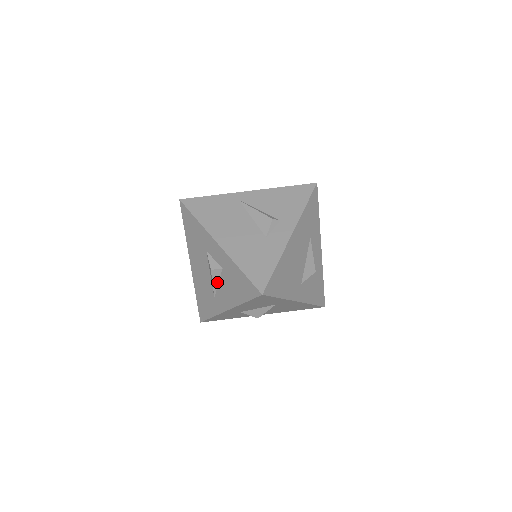
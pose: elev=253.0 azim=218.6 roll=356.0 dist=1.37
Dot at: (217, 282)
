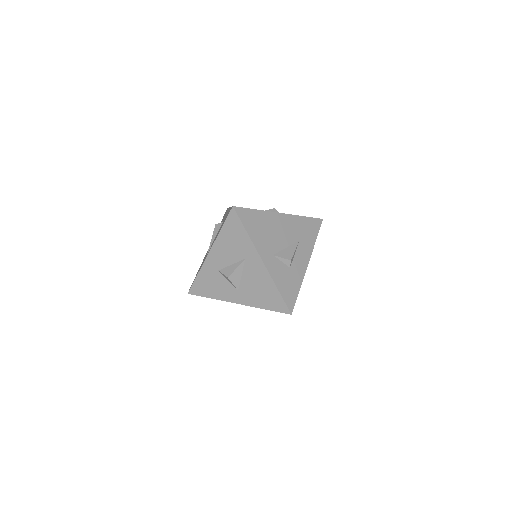
Dot at: (215, 237)
